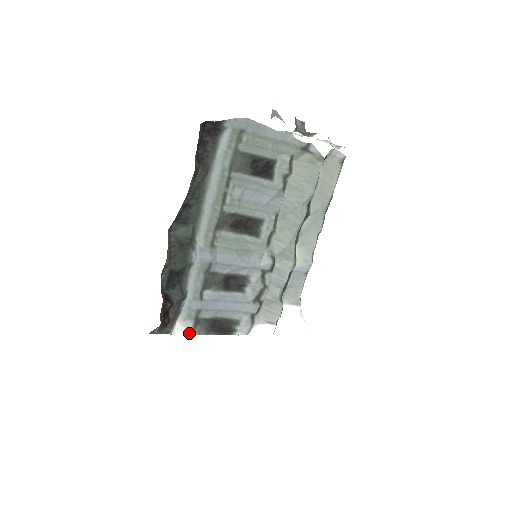
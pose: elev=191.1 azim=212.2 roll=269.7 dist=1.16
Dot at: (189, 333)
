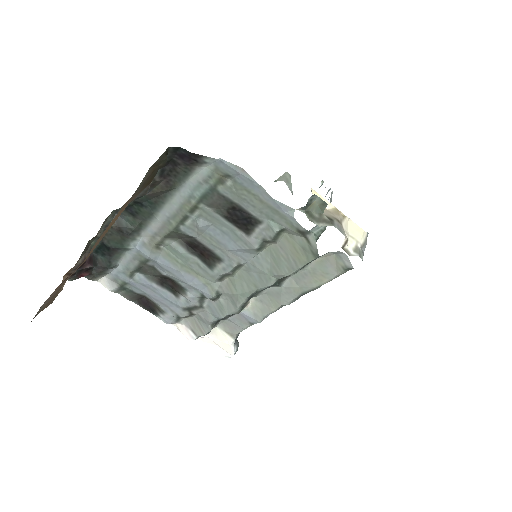
Dot at: (112, 291)
